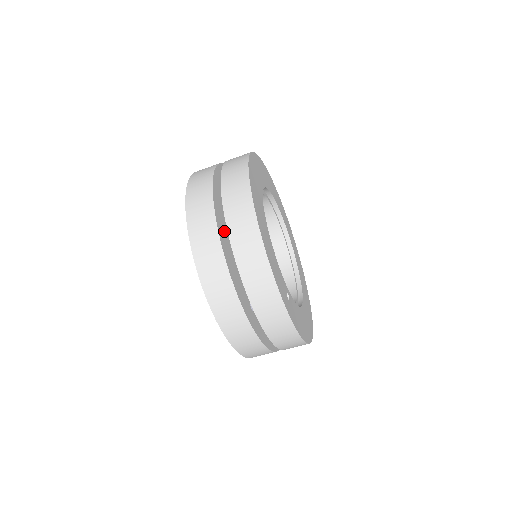
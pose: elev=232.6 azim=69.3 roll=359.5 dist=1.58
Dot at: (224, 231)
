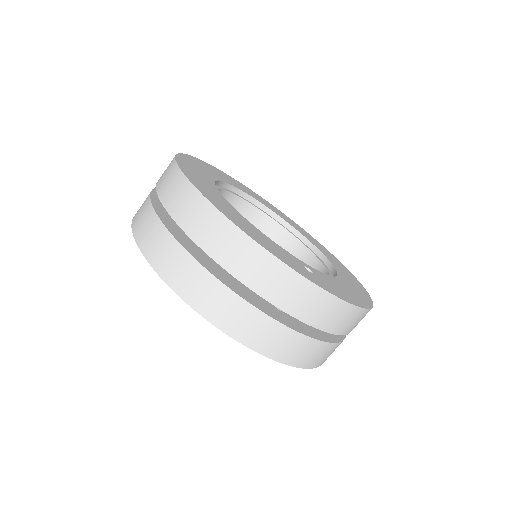
Dot at: (194, 245)
